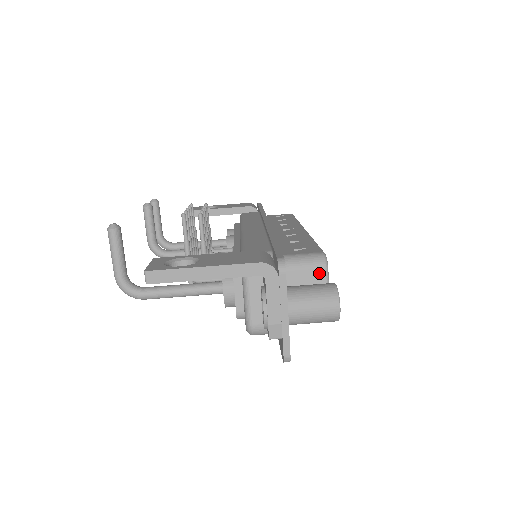
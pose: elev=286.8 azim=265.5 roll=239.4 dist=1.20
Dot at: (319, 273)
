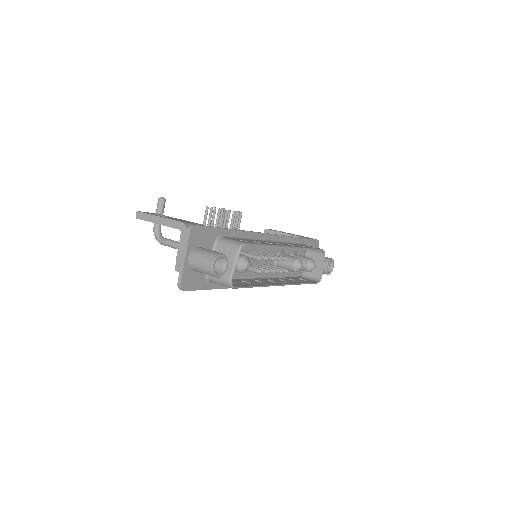
Dot at: (233, 252)
